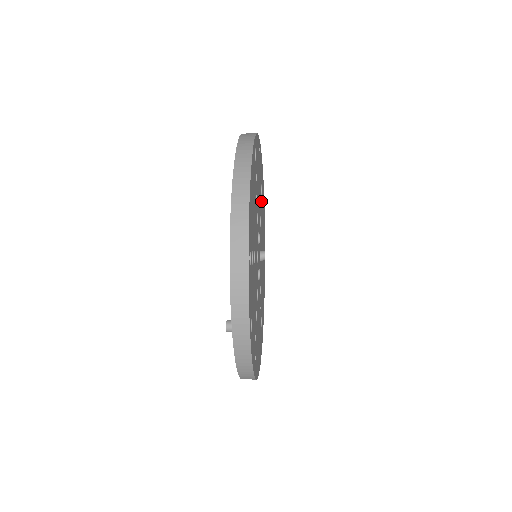
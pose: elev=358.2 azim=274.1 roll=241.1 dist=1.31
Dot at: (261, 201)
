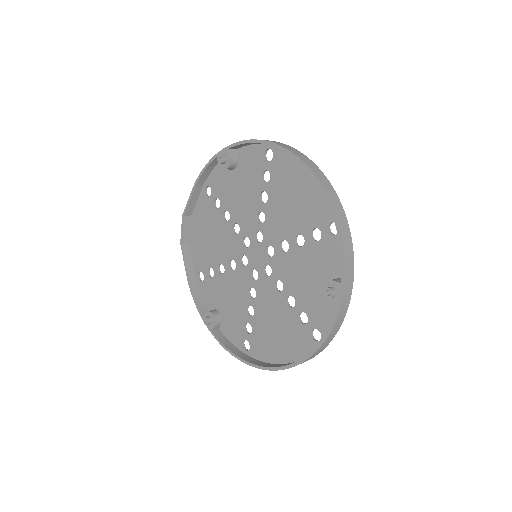
Dot at: (222, 214)
